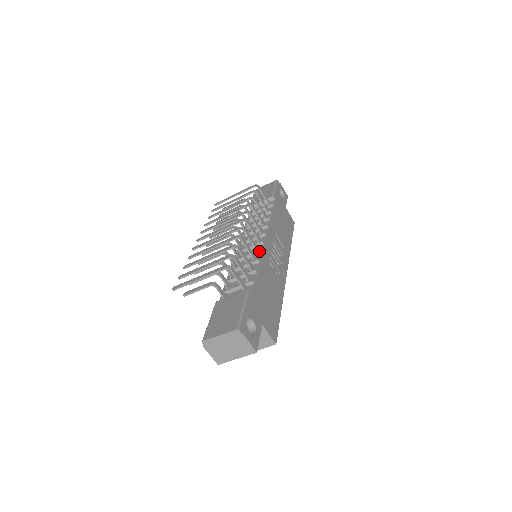
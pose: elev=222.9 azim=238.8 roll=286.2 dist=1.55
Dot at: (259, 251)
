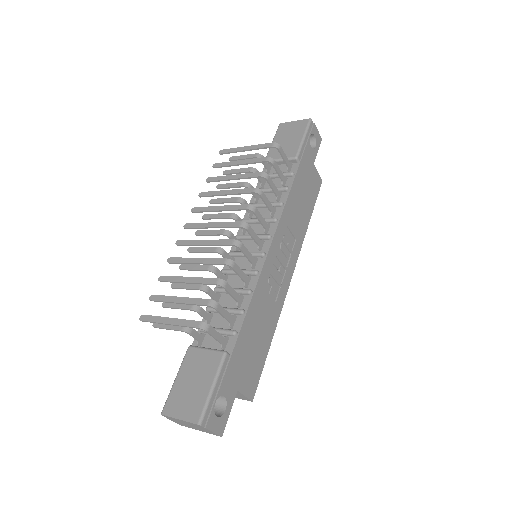
Dot at: (255, 273)
